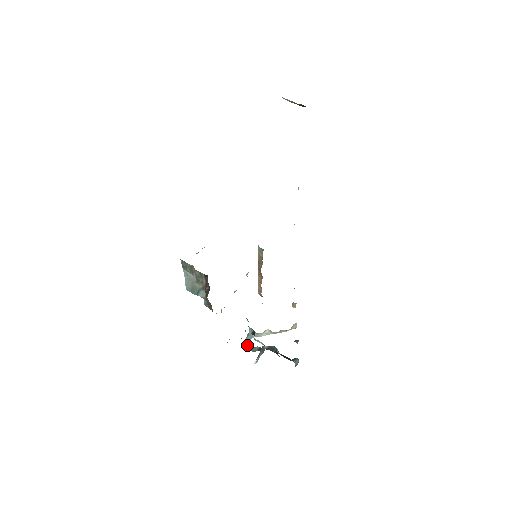
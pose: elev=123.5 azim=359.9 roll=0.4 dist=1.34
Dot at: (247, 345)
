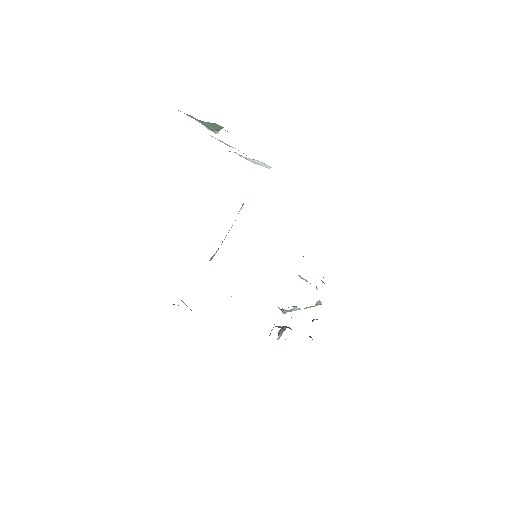
Dot at: occluded
